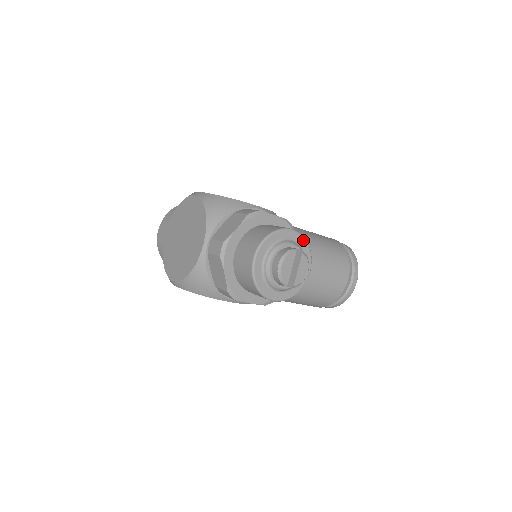
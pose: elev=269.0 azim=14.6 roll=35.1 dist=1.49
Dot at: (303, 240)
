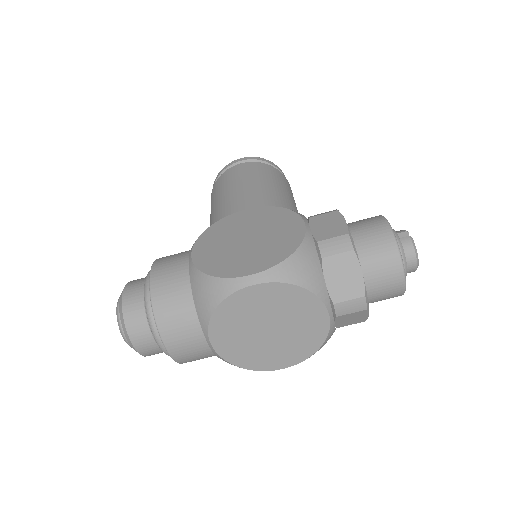
Dot at: occluded
